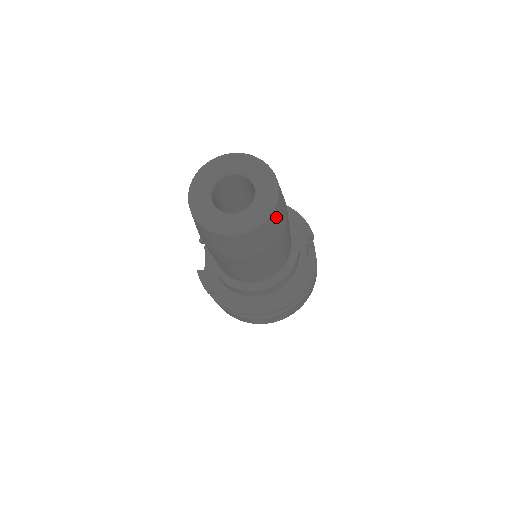
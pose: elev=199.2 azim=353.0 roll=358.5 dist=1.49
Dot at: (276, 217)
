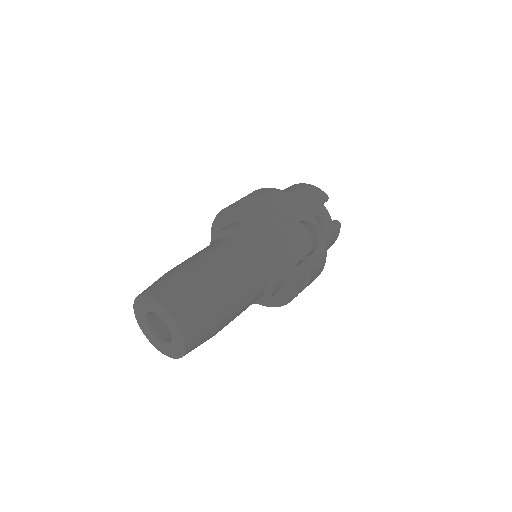
Dot at: (194, 334)
